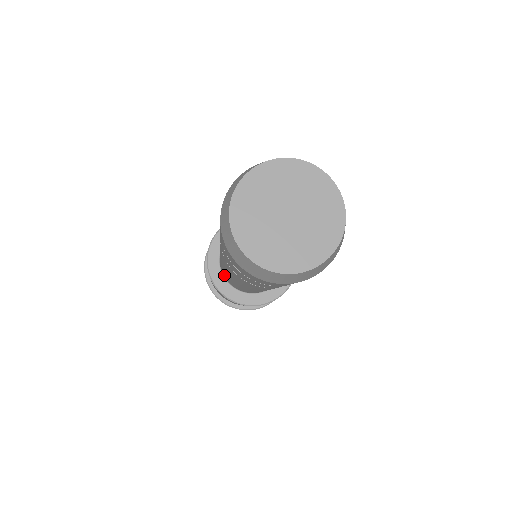
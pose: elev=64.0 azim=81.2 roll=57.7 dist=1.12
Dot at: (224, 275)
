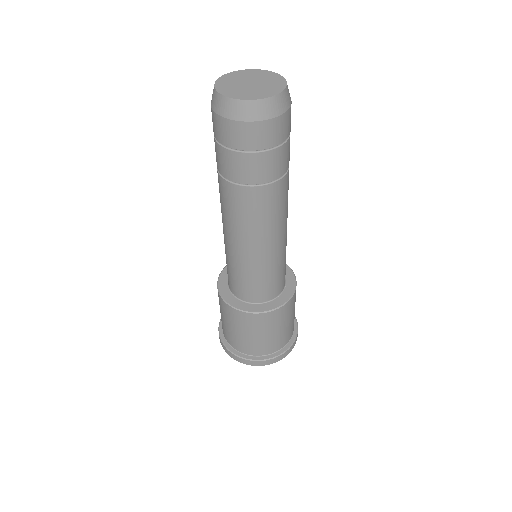
Dot at: (232, 283)
